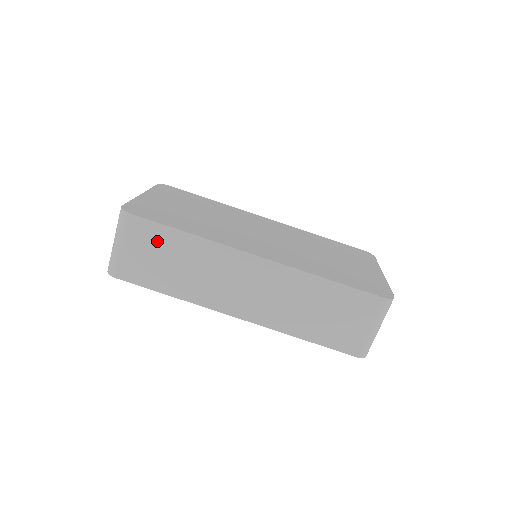
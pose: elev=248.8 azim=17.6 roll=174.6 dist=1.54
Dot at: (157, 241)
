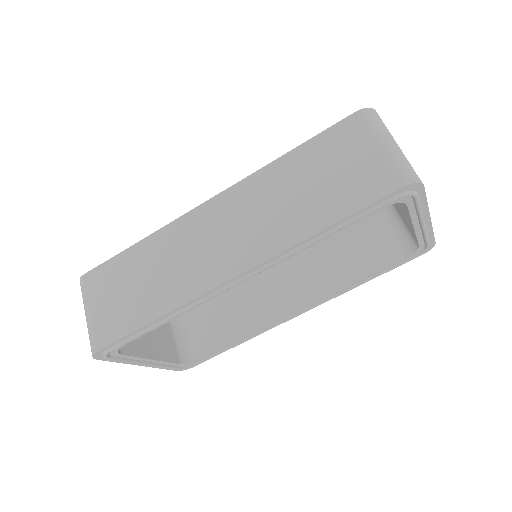
Dot at: (116, 276)
